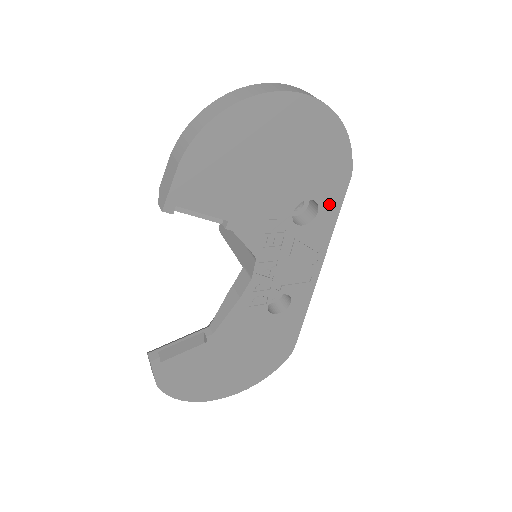
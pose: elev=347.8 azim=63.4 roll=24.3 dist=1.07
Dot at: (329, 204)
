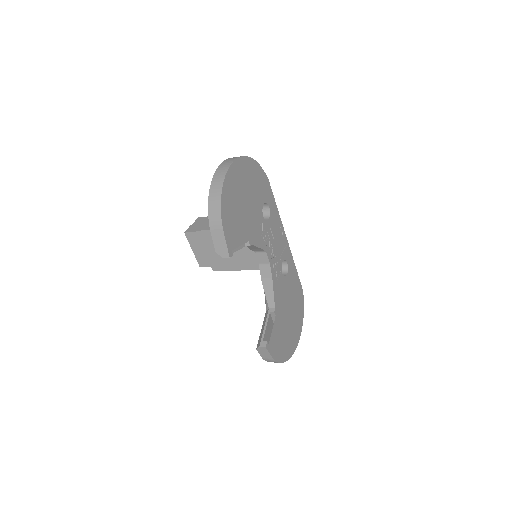
Dot at: (270, 200)
